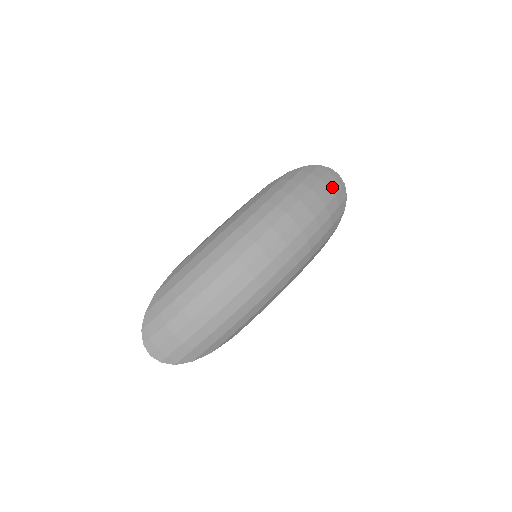
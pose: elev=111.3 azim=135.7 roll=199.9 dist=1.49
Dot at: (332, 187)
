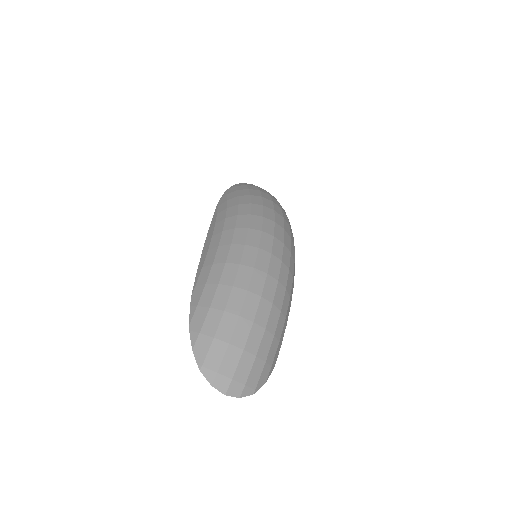
Dot at: occluded
